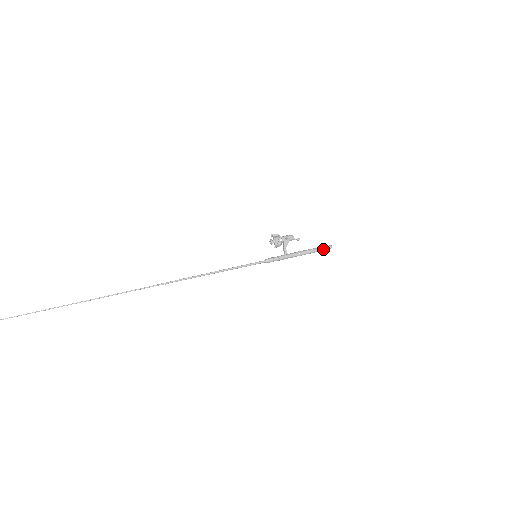
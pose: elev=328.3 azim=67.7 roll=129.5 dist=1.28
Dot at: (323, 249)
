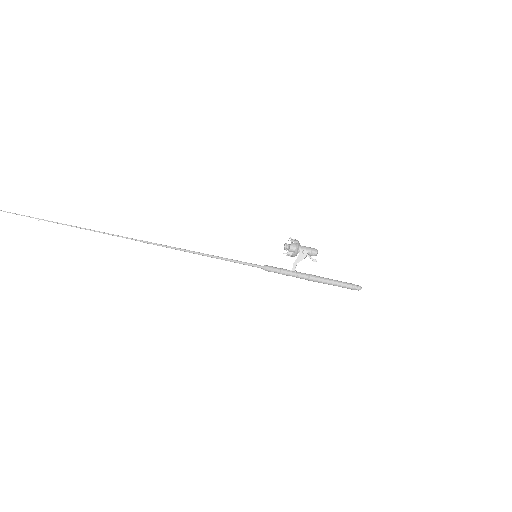
Dot at: (345, 287)
